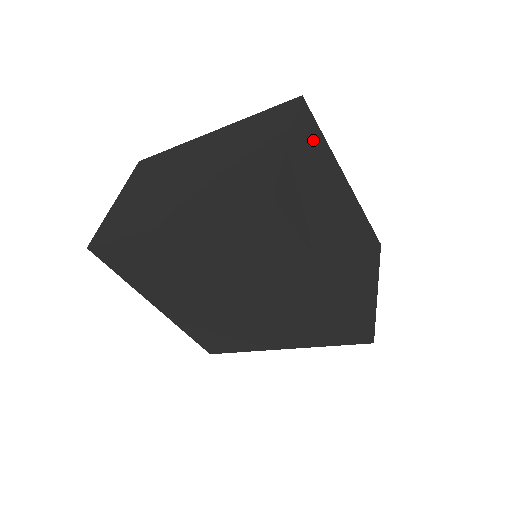
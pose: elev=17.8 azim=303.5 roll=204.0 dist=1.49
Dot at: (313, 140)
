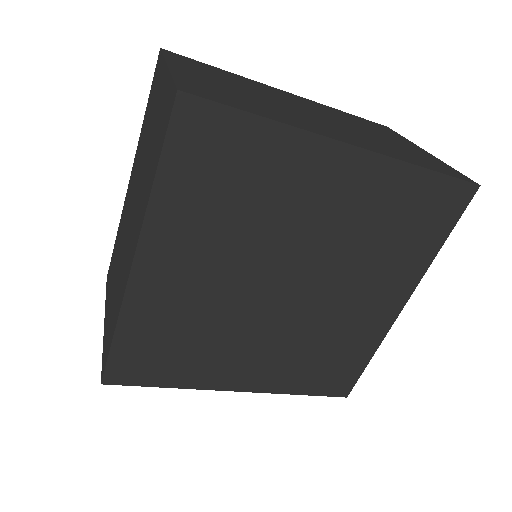
Dot at: occluded
